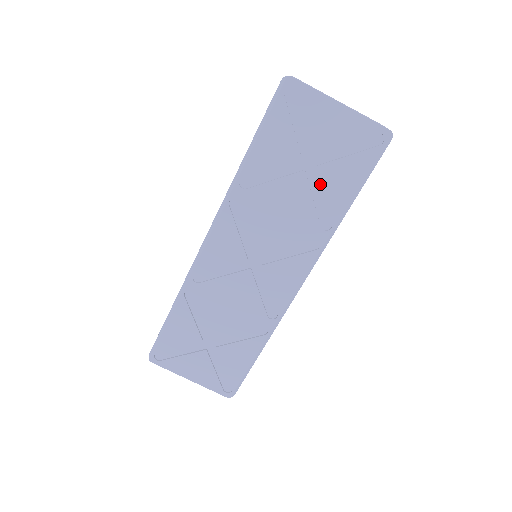
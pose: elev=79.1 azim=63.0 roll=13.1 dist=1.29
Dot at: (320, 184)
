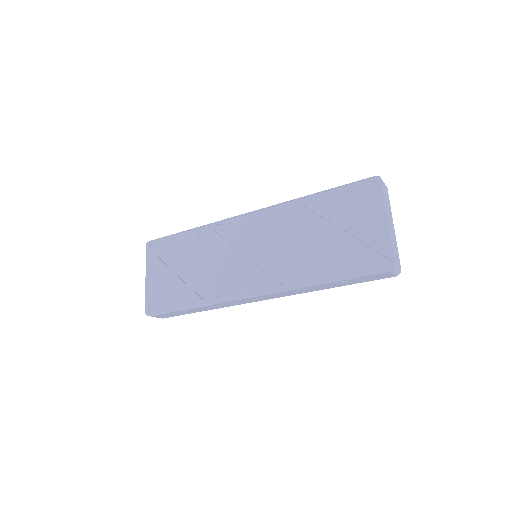
Dot at: (328, 251)
